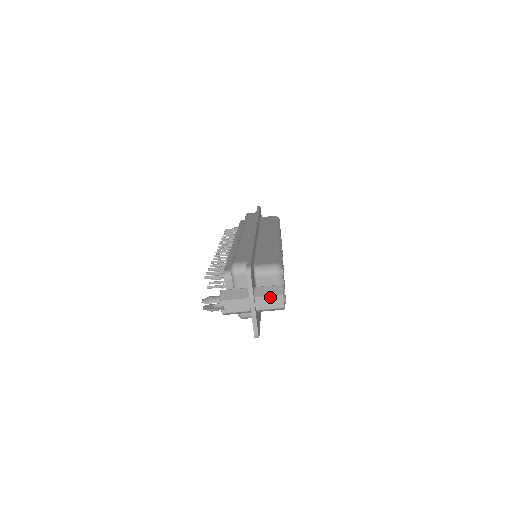
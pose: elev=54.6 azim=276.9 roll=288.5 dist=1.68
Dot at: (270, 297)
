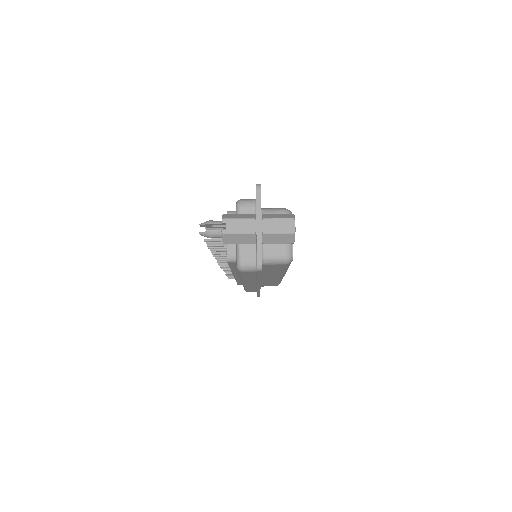
Dot at: (280, 219)
